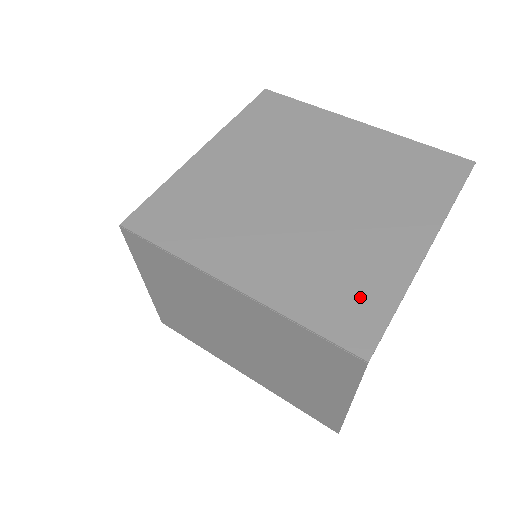
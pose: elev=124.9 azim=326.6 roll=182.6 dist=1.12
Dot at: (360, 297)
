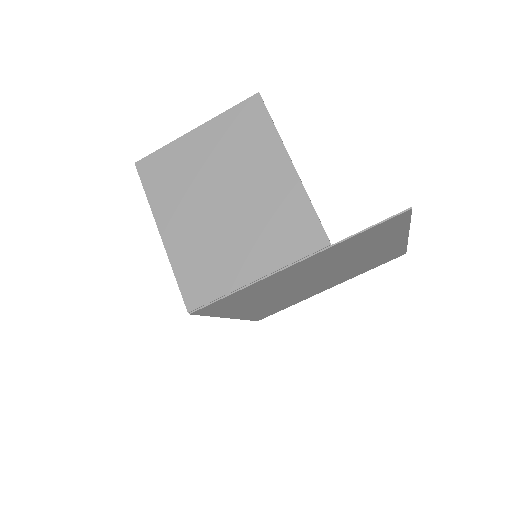
Dot at: occluded
